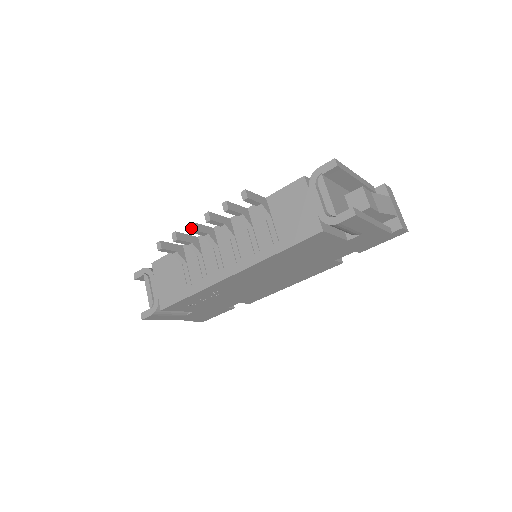
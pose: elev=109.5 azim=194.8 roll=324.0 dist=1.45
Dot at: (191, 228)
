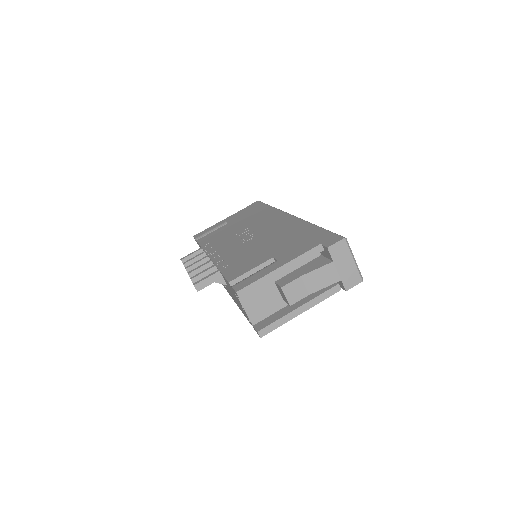
Dot at: occluded
